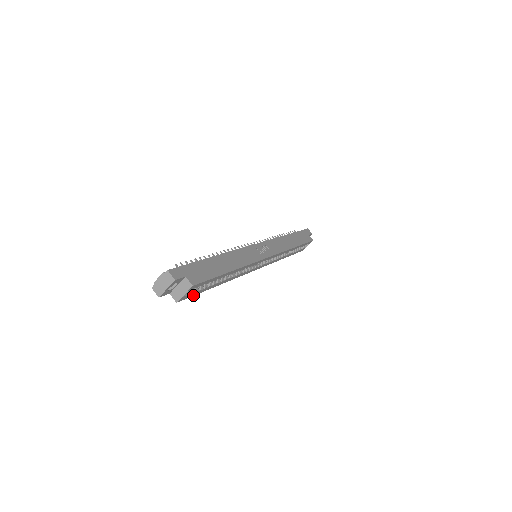
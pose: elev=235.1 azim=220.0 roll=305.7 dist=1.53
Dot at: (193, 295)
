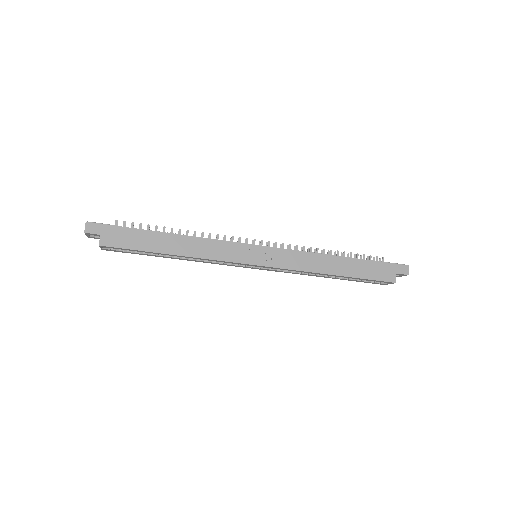
Dot at: (128, 252)
